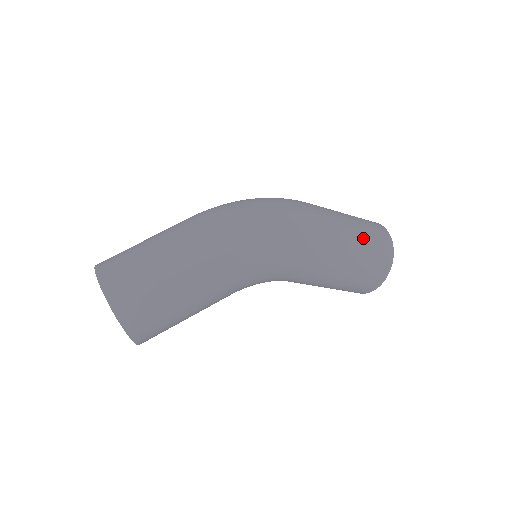
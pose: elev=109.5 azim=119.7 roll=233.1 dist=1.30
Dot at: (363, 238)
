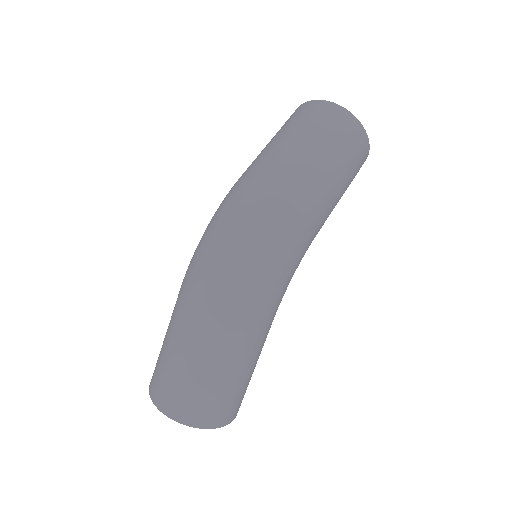
Dot at: (337, 154)
